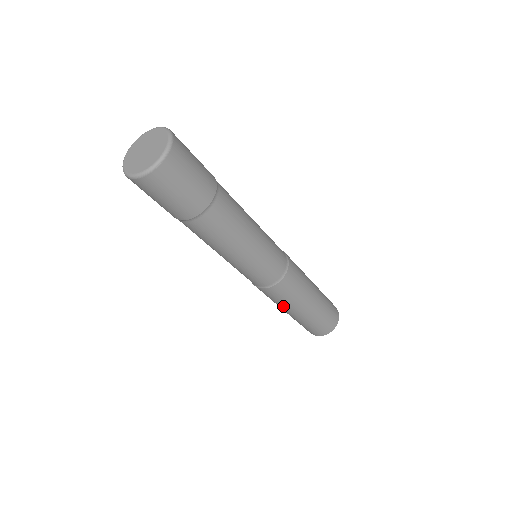
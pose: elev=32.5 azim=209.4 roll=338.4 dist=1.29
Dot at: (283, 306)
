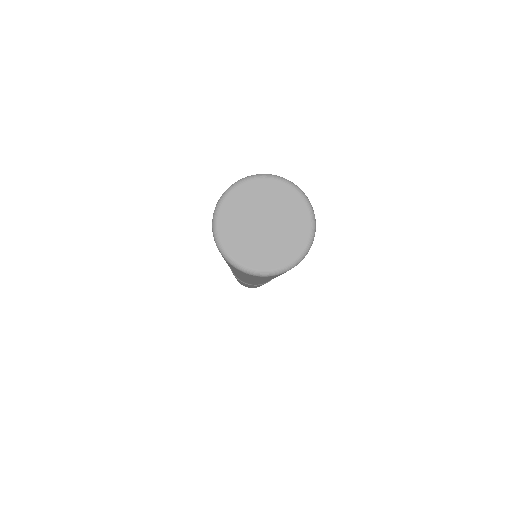
Dot at: occluded
